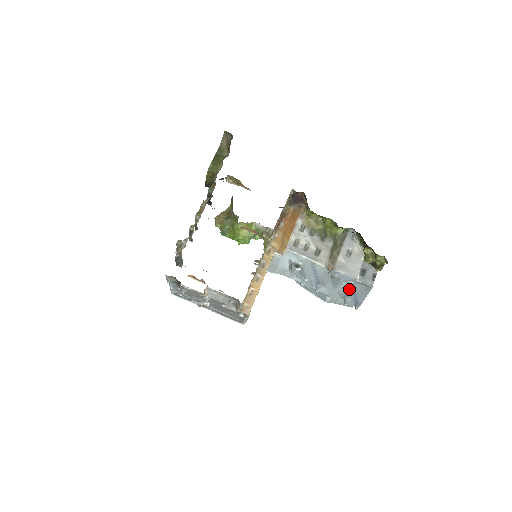
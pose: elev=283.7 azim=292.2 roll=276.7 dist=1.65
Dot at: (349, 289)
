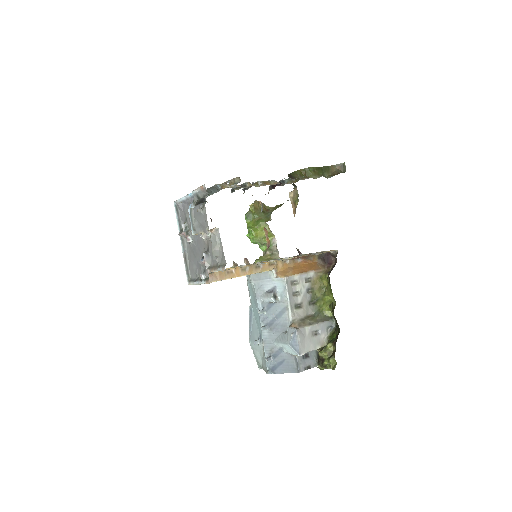
Dot at: (283, 354)
